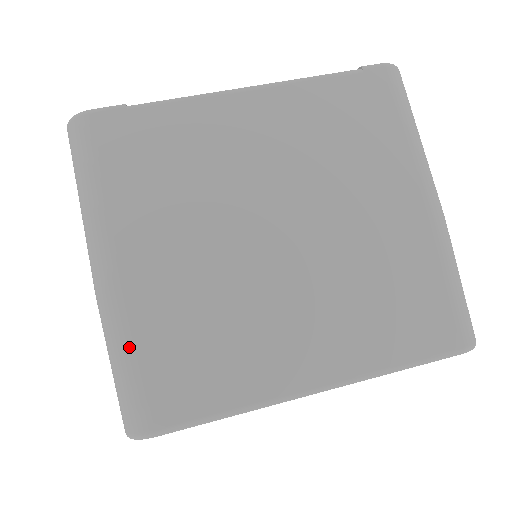
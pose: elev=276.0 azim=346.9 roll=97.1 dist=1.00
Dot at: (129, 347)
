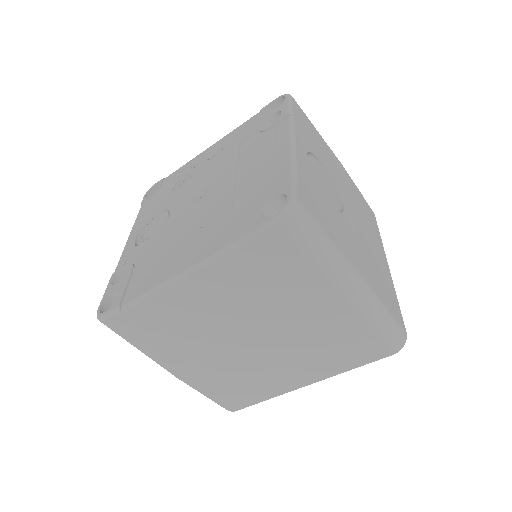
Dot at: (204, 393)
